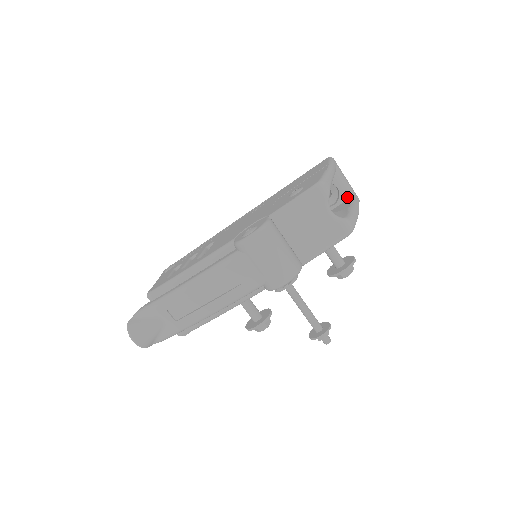
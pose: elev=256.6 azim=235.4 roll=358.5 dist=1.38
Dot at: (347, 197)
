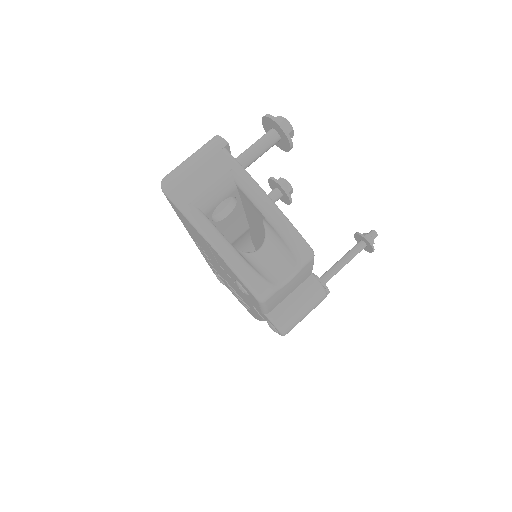
Dot at: (234, 188)
